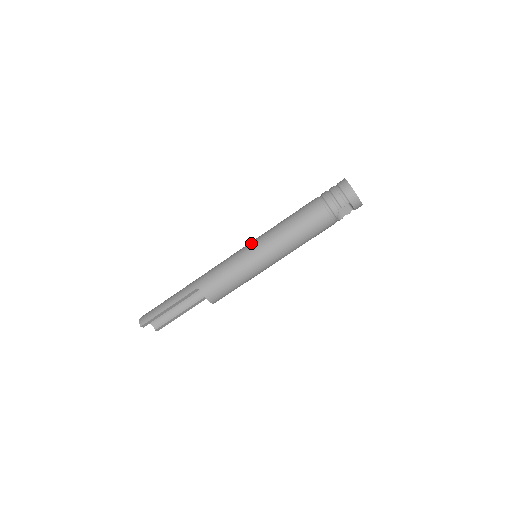
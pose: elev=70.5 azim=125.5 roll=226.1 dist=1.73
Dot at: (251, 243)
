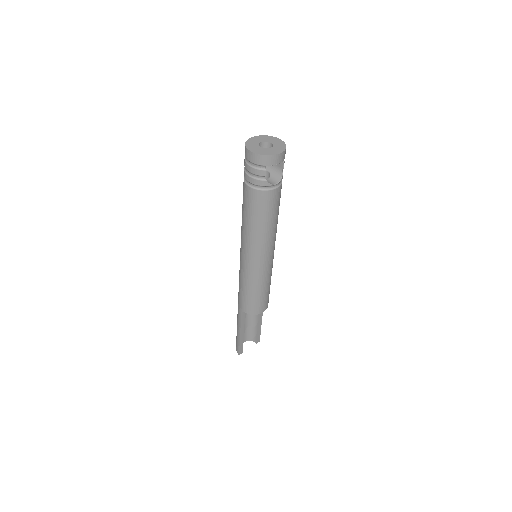
Dot at: (240, 253)
